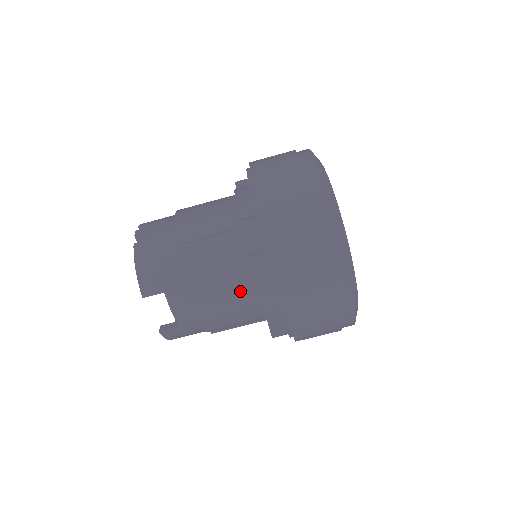
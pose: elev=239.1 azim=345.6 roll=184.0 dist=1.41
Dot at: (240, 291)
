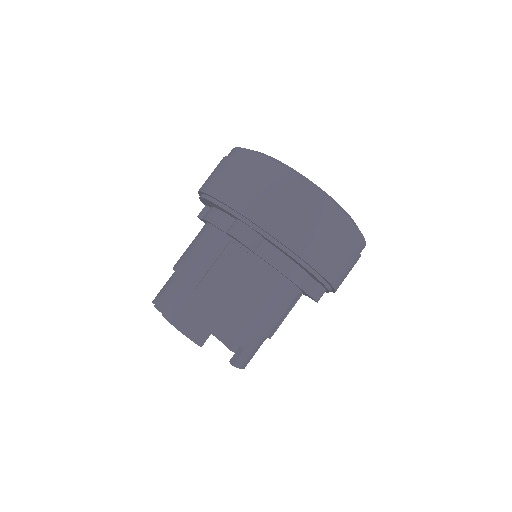
Dot at: (268, 283)
